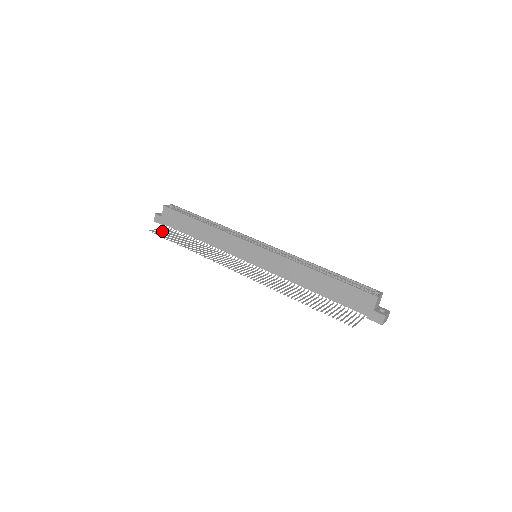
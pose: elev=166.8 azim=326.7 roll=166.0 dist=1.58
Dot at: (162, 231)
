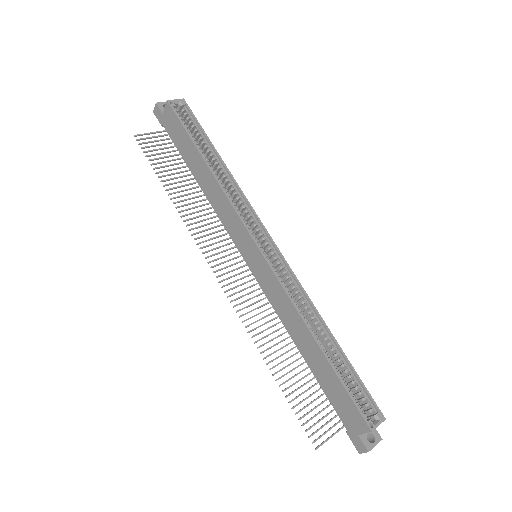
Dot at: (154, 141)
